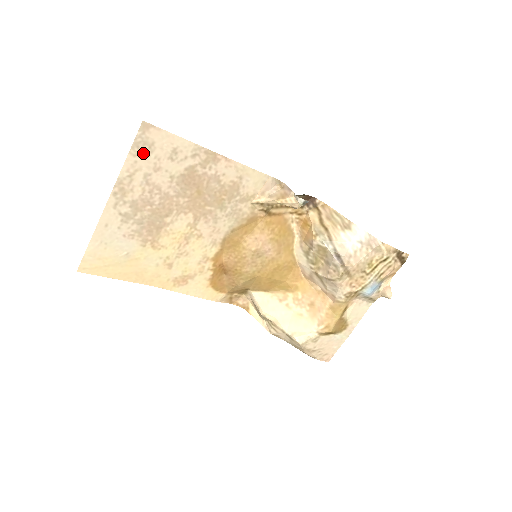
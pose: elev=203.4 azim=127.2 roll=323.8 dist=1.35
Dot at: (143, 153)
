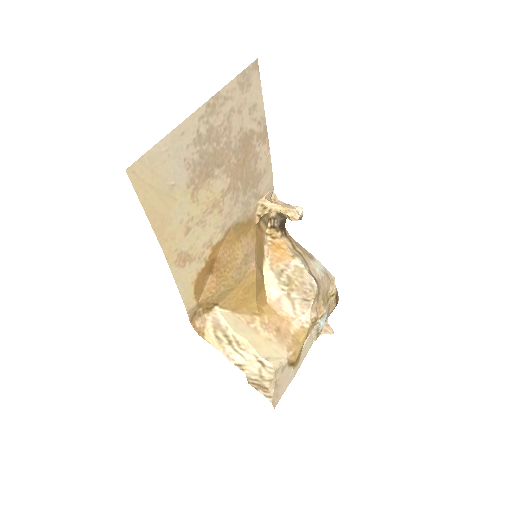
Dot at: (242, 86)
